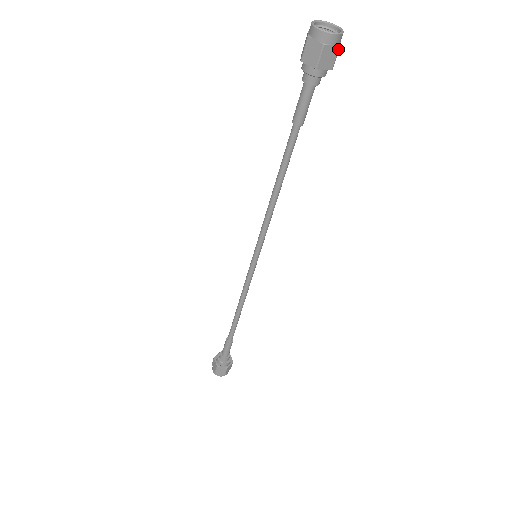
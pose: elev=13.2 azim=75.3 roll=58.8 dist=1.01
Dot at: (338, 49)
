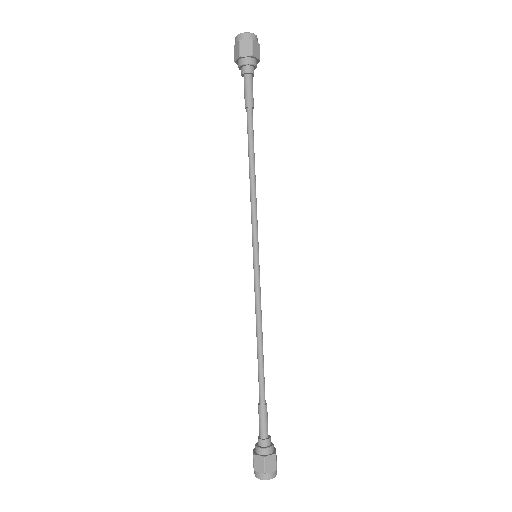
Dot at: (251, 41)
